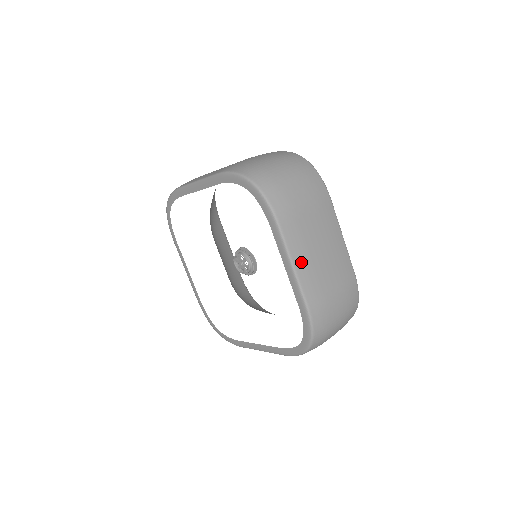
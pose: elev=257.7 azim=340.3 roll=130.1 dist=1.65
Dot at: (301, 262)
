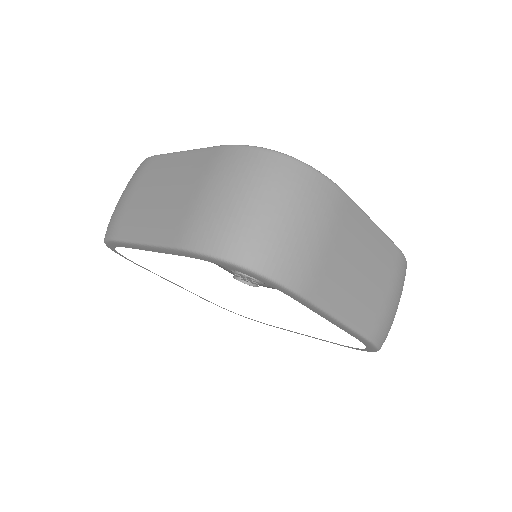
Dot at: (346, 308)
